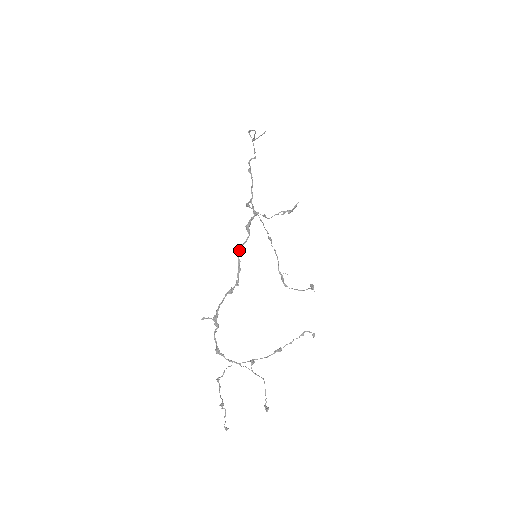
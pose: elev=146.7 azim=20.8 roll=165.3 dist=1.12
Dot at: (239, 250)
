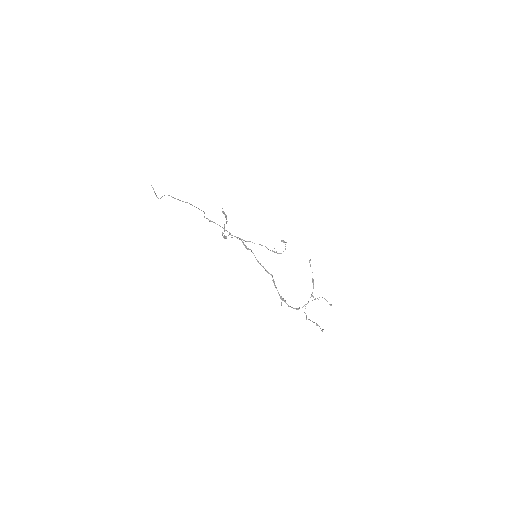
Dot at: (258, 262)
